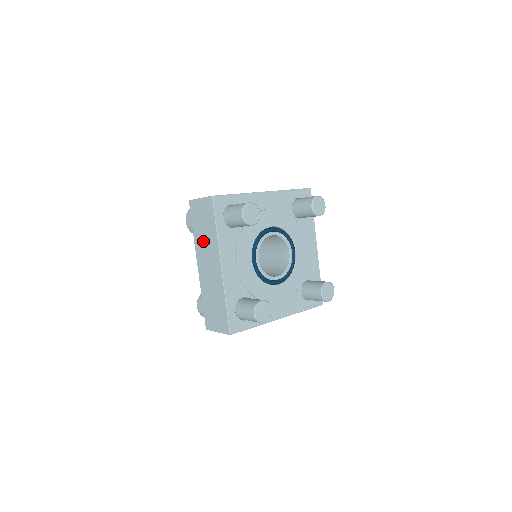
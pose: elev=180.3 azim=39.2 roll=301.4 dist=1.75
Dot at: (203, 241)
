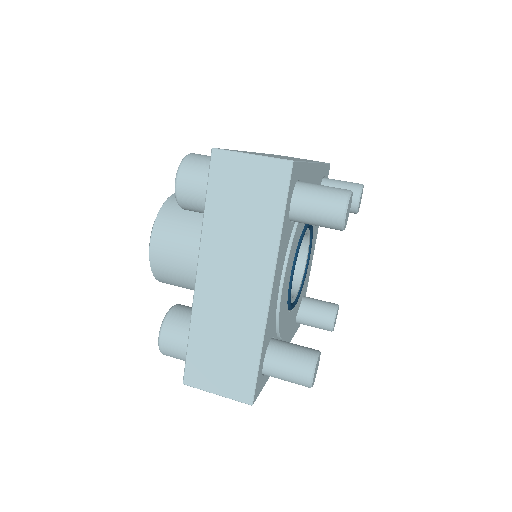
Dot at: occluded
